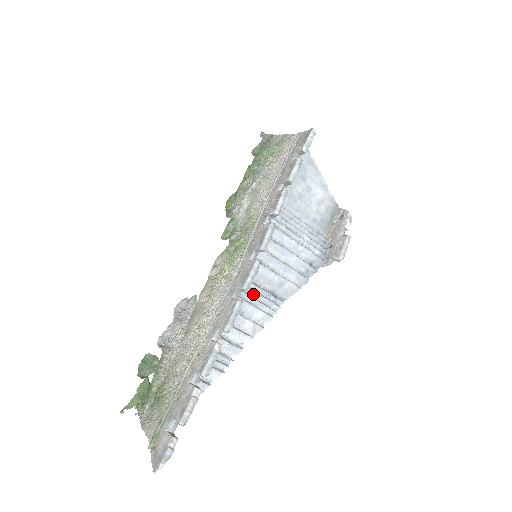
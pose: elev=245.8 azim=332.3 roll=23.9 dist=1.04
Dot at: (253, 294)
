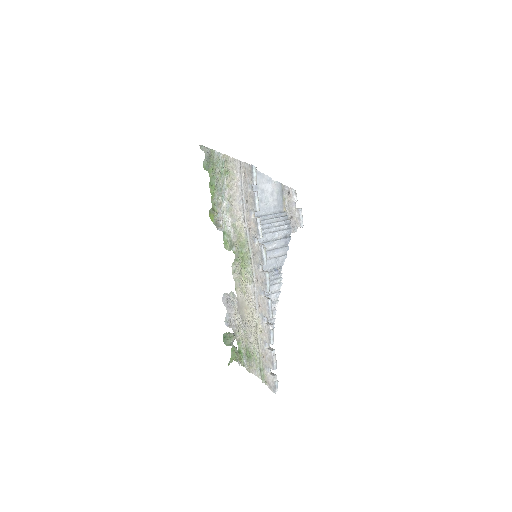
Dot at: occluded
